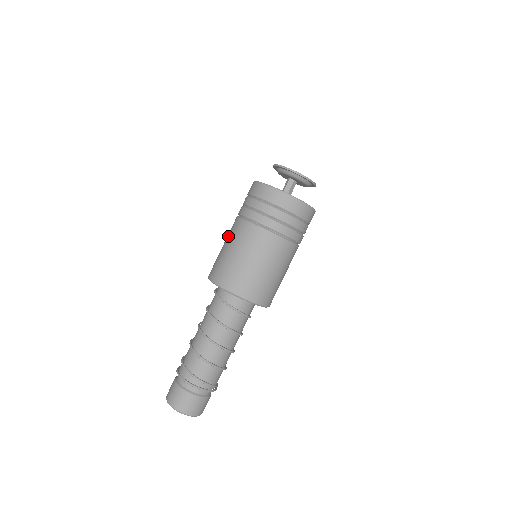
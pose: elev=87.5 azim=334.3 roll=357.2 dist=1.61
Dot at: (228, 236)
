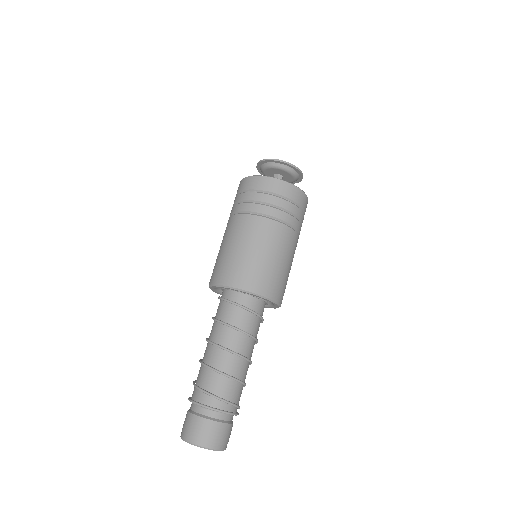
Dot at: (236, 236)
